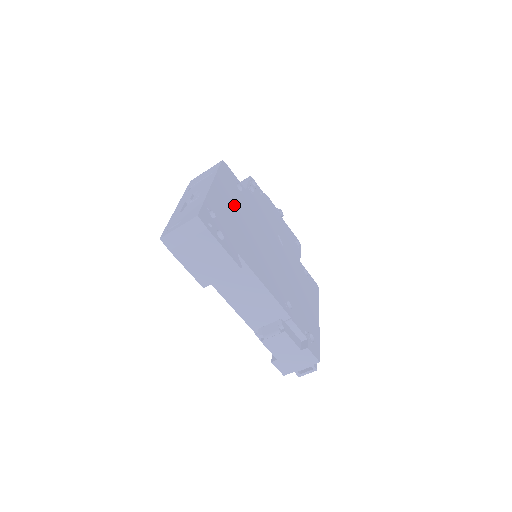
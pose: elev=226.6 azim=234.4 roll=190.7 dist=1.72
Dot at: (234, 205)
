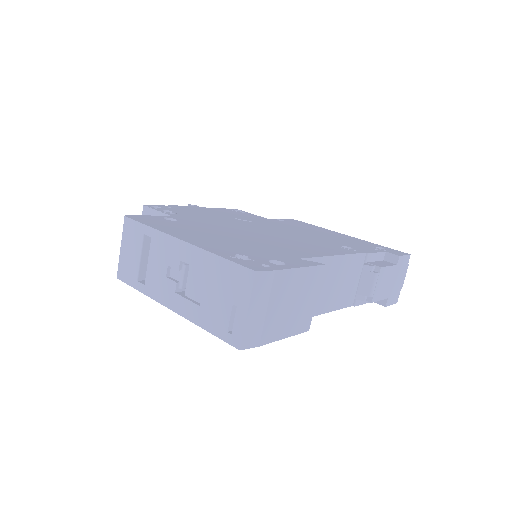
Dot at: (208, 234)
